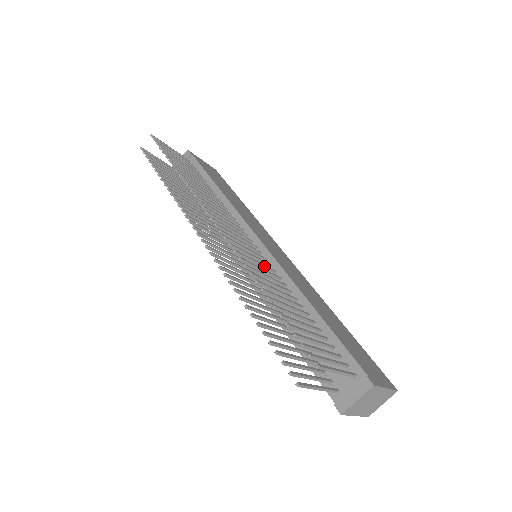
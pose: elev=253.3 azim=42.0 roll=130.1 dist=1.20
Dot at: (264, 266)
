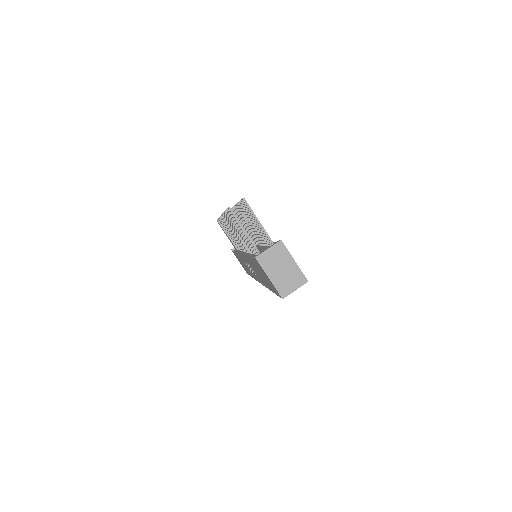
Dot at: occluded
